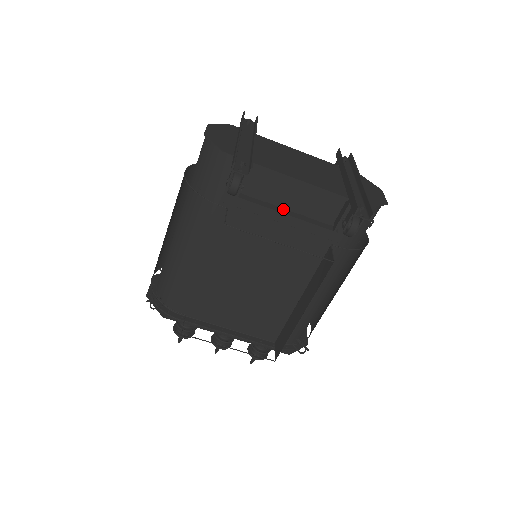
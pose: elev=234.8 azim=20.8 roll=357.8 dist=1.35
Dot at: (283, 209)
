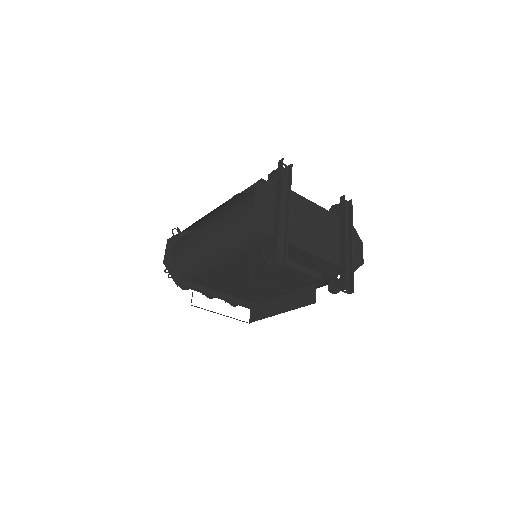
Dot at: (293, 262)
